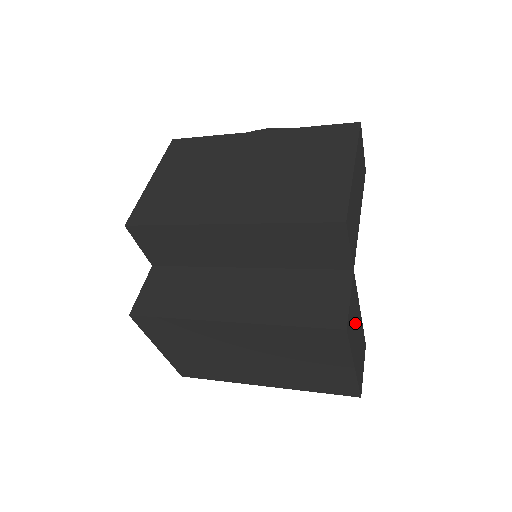
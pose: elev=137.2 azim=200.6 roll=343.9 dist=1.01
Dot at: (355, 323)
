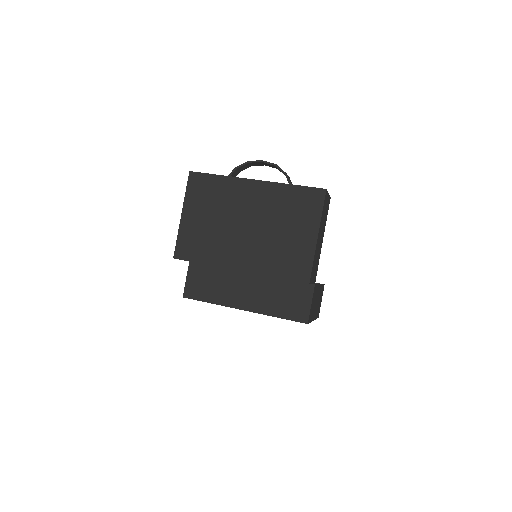
Dot at: (315, 302)
